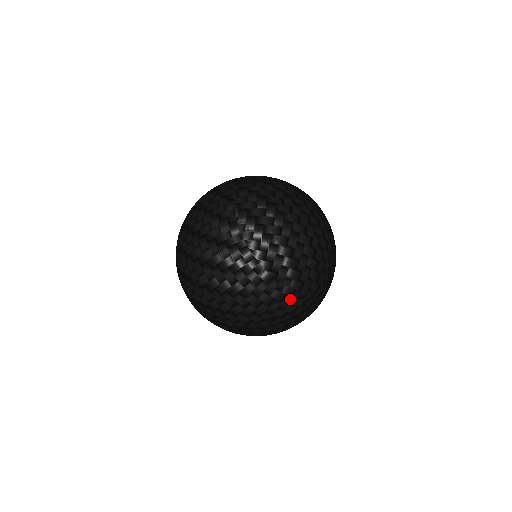
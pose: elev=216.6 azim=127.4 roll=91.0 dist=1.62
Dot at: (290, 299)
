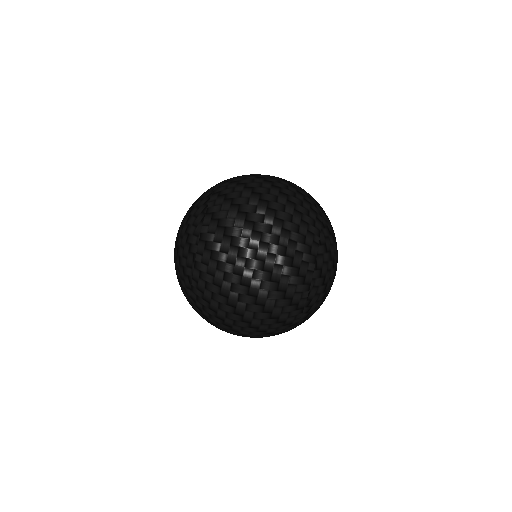
Dot at: occluded
